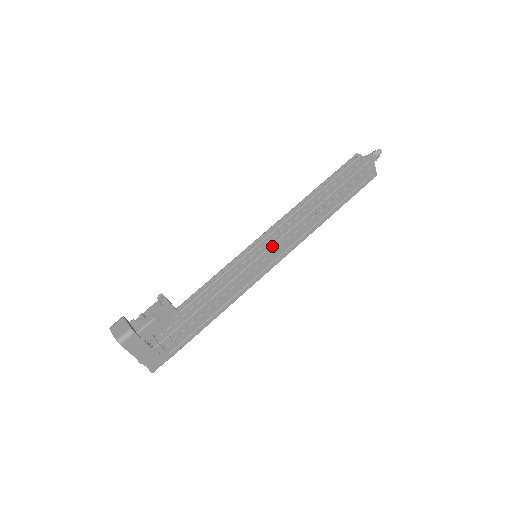
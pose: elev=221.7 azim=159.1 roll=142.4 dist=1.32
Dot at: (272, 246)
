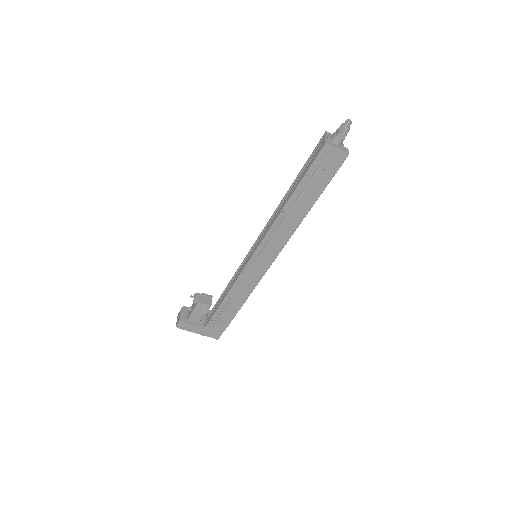
Dot at: (255, 252)
